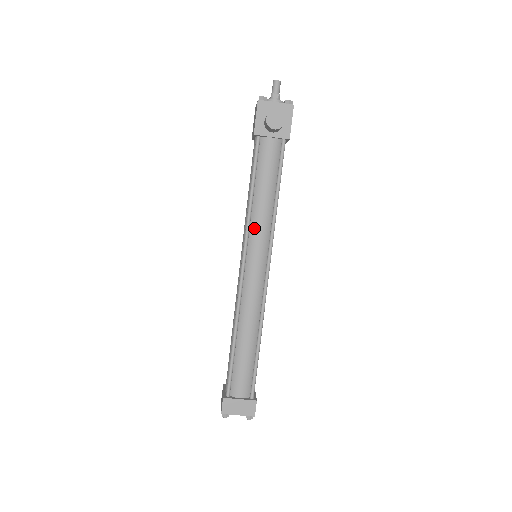
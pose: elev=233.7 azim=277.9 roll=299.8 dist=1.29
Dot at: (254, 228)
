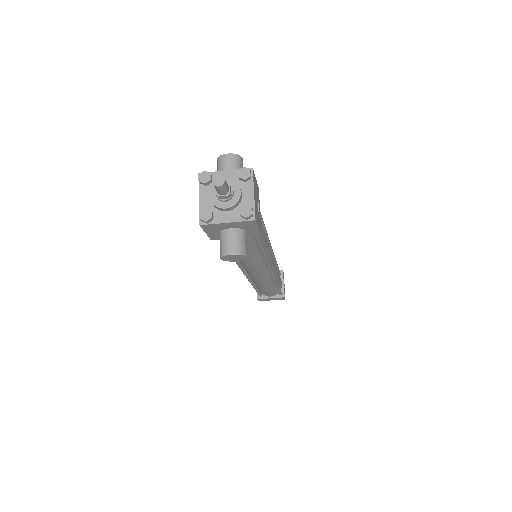
Dot at: (246, 264)
